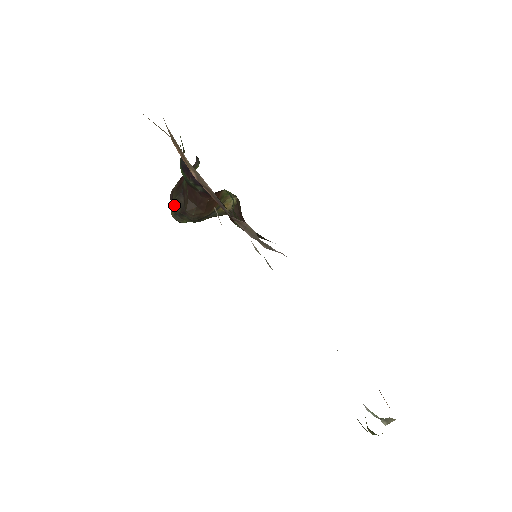
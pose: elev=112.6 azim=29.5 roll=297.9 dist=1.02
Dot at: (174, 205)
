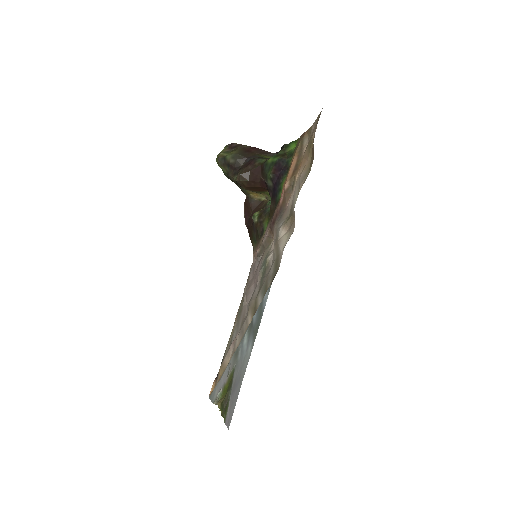
Dot at: (233, 156)
